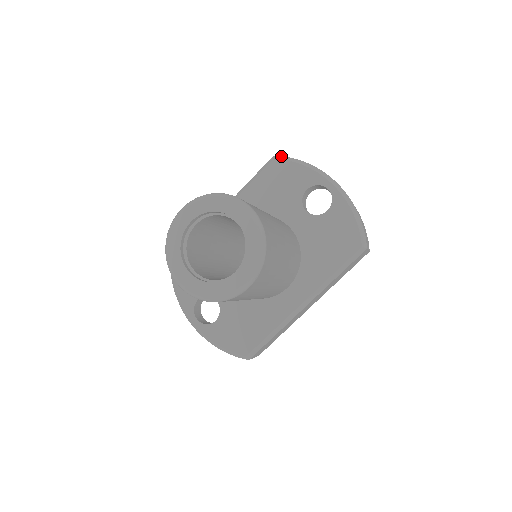
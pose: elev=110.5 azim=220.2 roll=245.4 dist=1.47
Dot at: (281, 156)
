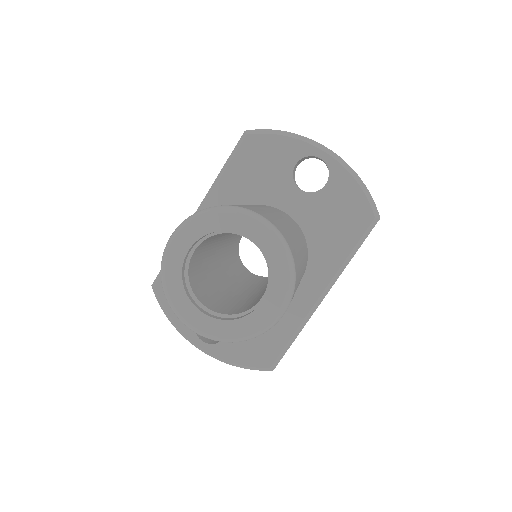
Dot at: (254, 130)
